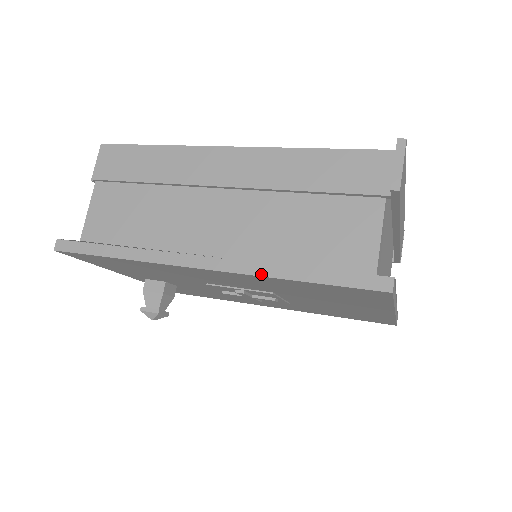
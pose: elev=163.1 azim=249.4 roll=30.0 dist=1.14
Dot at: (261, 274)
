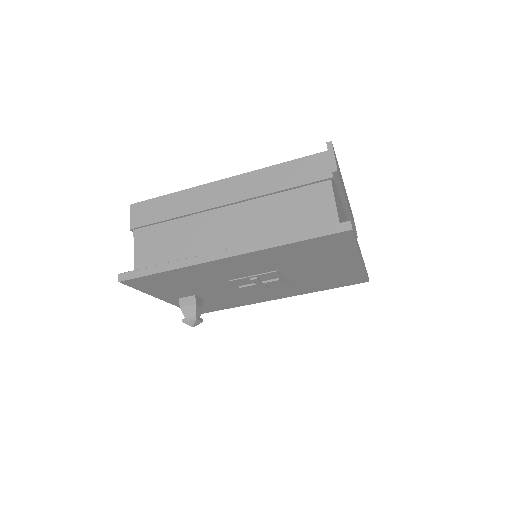
Dot at: (269, 247)
